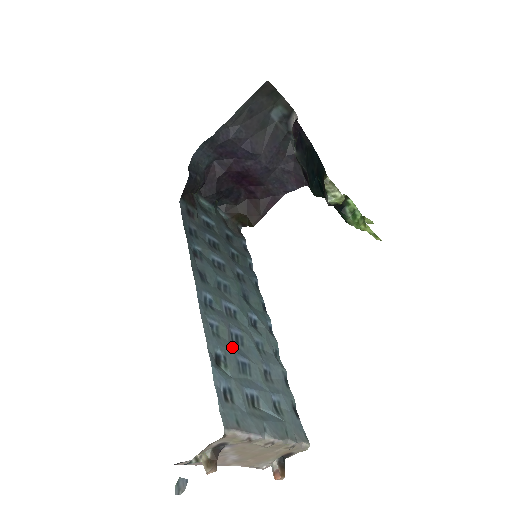
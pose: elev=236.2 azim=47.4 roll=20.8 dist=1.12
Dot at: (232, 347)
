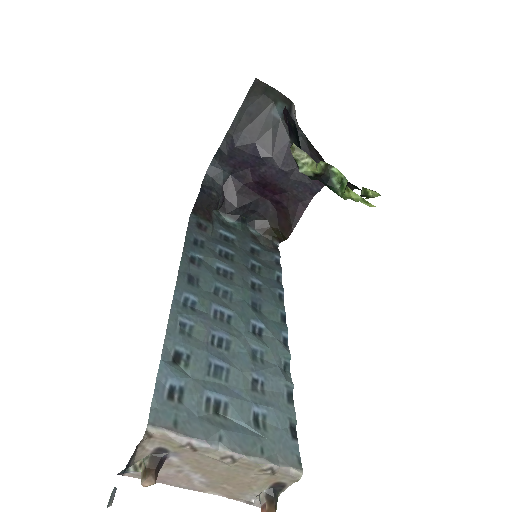
Dot at: (206, 348)
